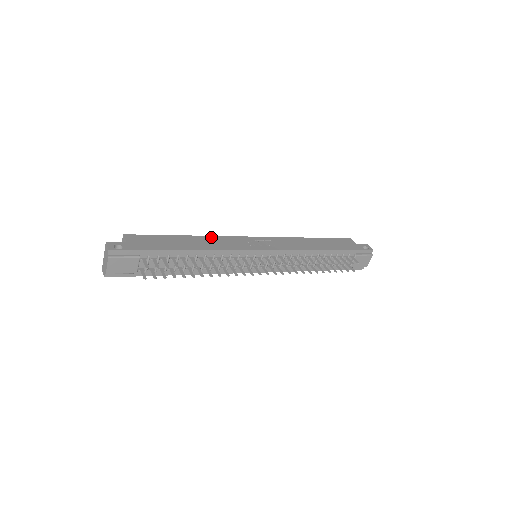
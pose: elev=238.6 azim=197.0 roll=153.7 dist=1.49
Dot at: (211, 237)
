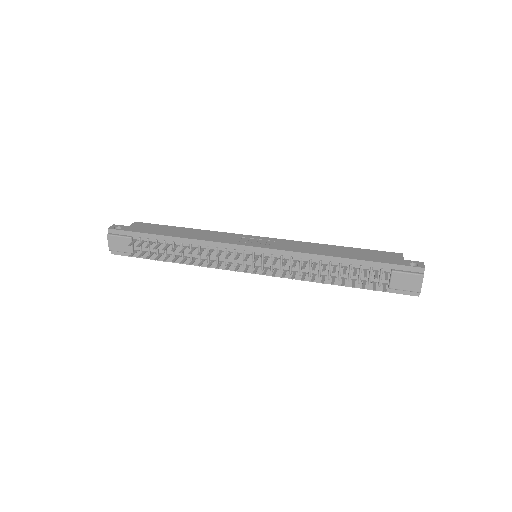
Dot at: (210, 231)
